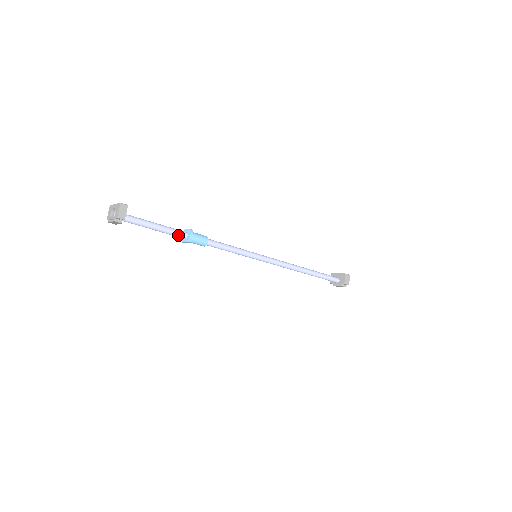
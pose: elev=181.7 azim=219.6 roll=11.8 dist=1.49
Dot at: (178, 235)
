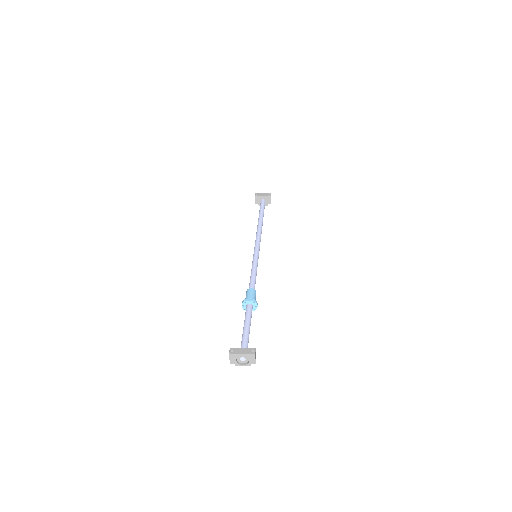
Dot at: (251, 314)
